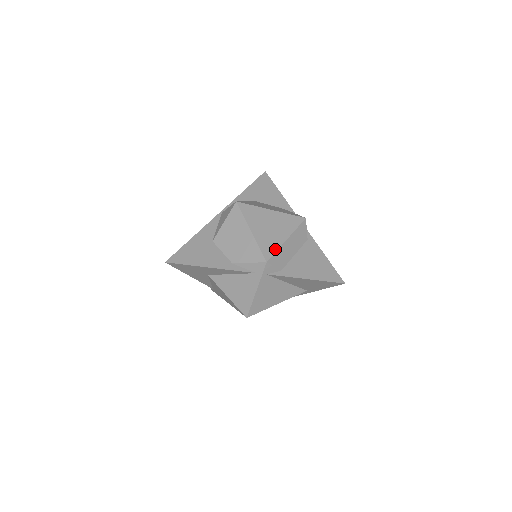
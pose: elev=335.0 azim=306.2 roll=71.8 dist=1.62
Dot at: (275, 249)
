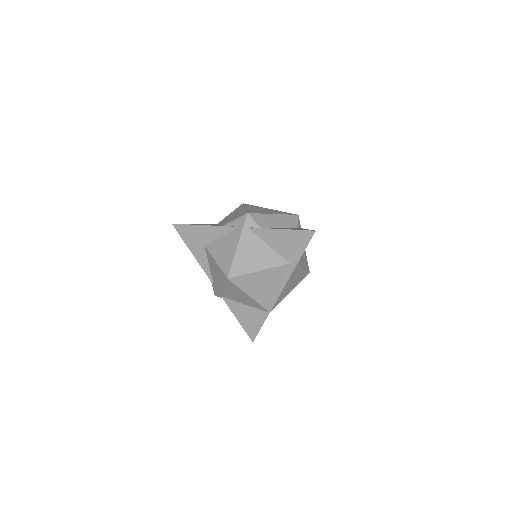
Dot at: (259, 213)
